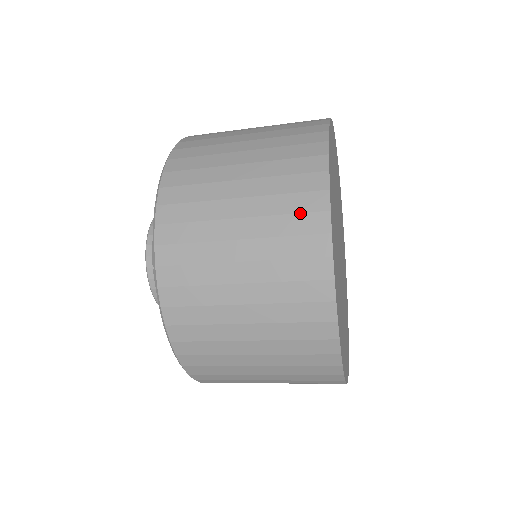
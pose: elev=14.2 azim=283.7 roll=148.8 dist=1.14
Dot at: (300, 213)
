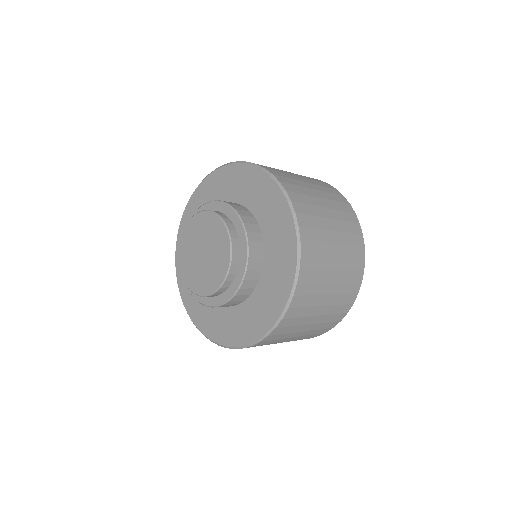
Dot at: (355, 270)
